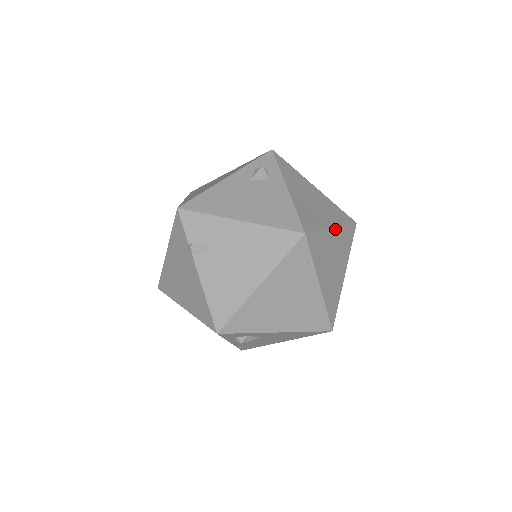
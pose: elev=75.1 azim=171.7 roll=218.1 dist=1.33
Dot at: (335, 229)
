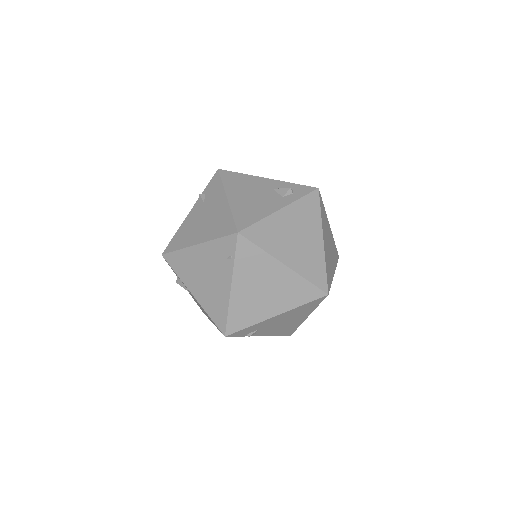
Dot at: (286, 268)
